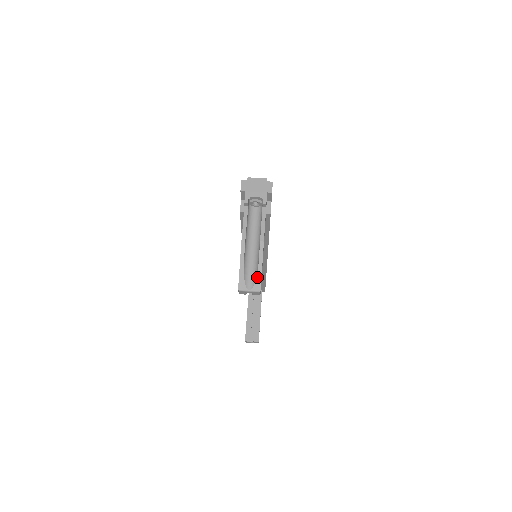
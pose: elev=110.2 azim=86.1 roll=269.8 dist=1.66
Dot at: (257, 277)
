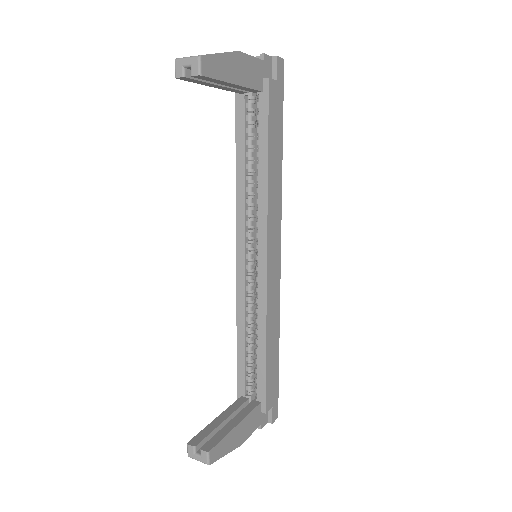
Dot at: (207, 54)
